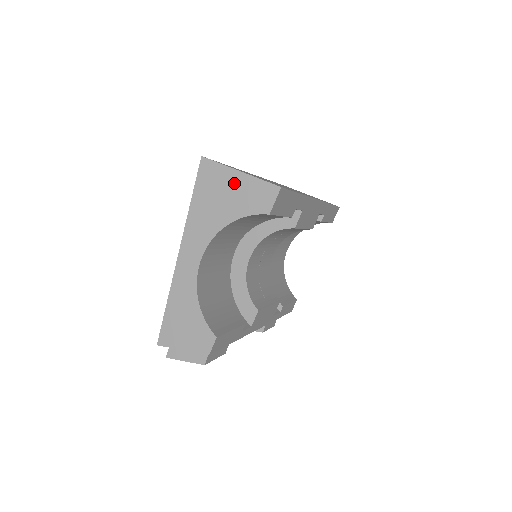
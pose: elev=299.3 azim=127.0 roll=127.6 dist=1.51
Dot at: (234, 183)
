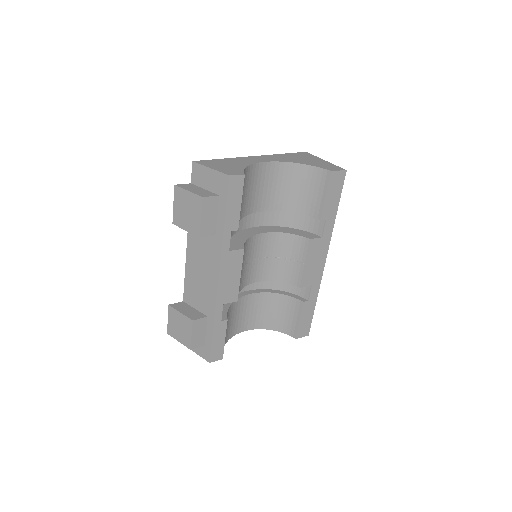
Dot at: (318, 160)
